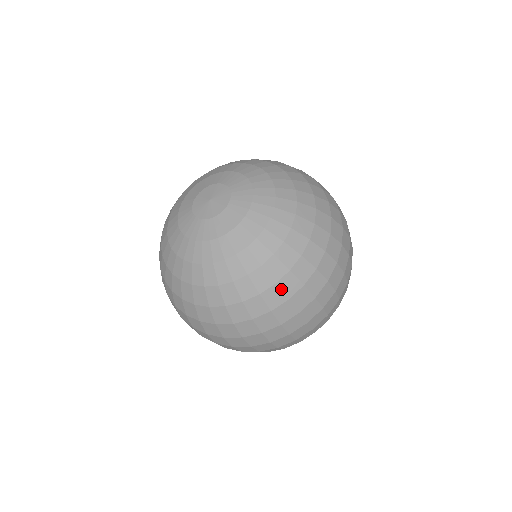
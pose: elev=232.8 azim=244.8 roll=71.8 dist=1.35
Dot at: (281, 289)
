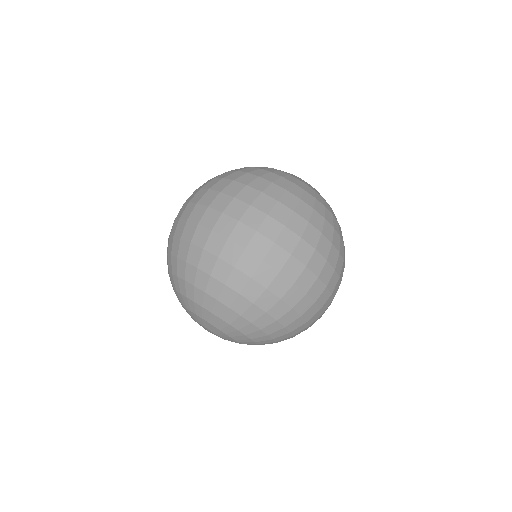
Dot at: (324, 224)
